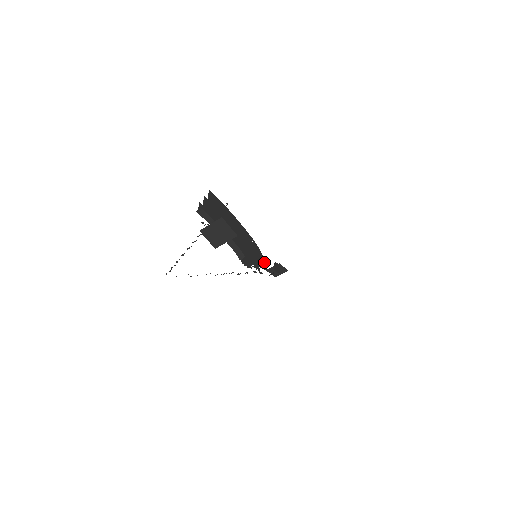
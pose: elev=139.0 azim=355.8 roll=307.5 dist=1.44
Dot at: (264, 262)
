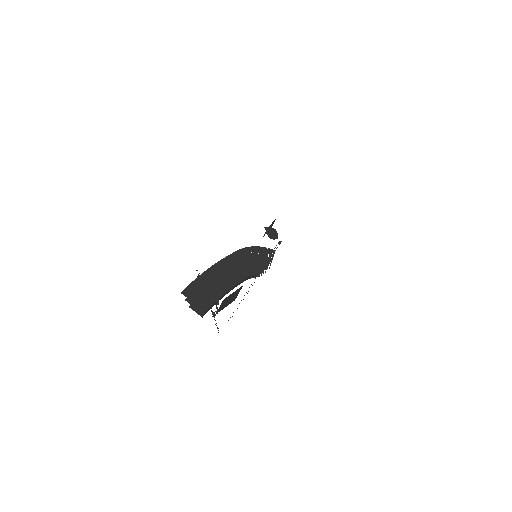
Dot at: (264, 249)
